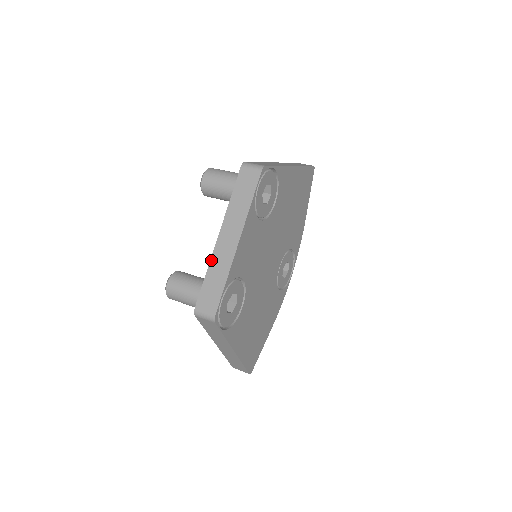
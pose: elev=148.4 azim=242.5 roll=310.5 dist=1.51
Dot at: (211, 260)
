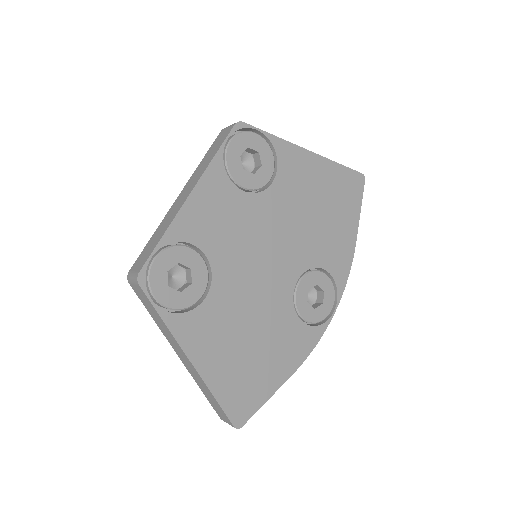
Dot at: (162, 220)
